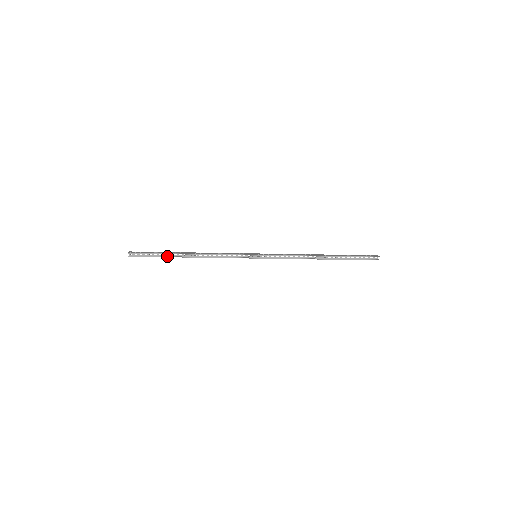
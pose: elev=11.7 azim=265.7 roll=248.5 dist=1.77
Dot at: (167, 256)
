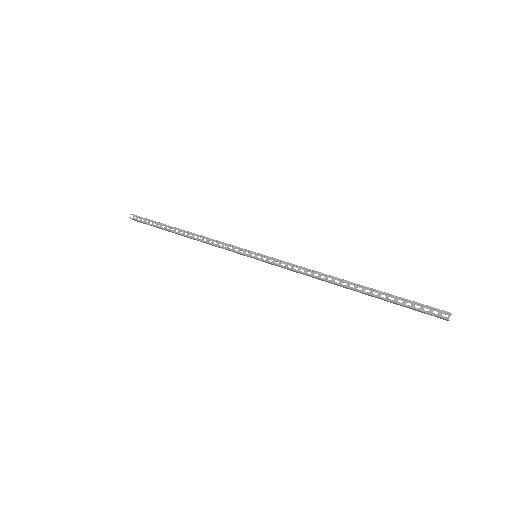
Dot at: (161, 227)
